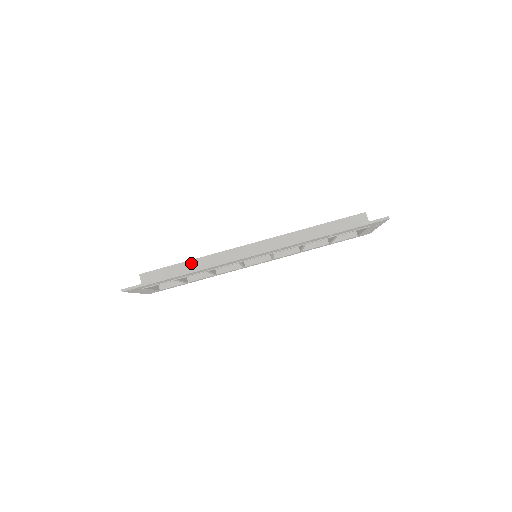
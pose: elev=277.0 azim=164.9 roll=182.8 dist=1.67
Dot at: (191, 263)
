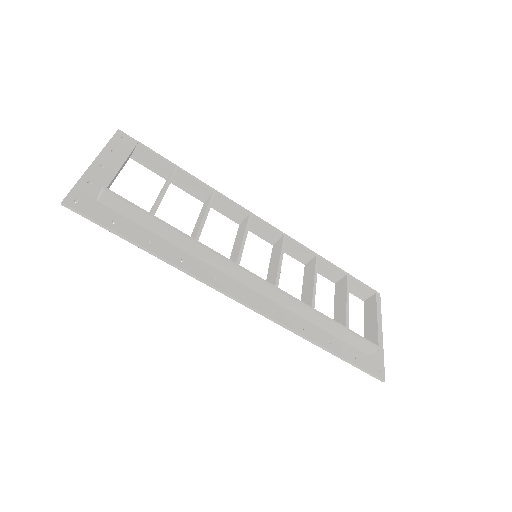
Dot at: (175, 235)
